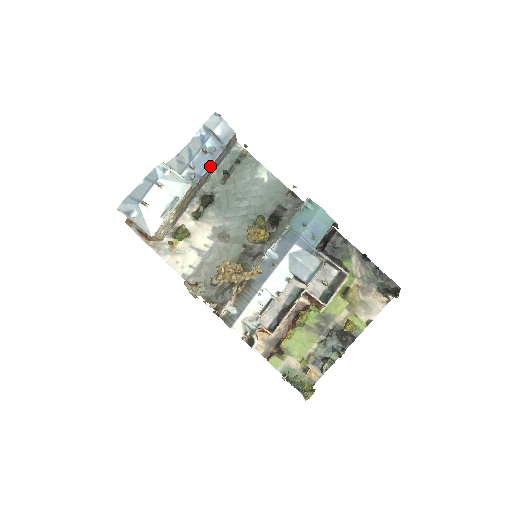
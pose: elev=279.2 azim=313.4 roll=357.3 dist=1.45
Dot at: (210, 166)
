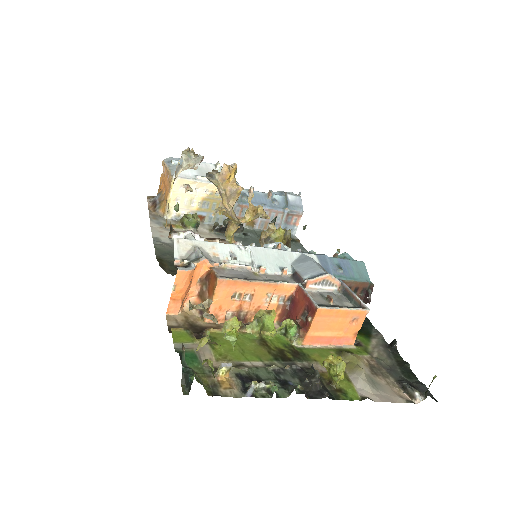
Dot at: (264, 208)
